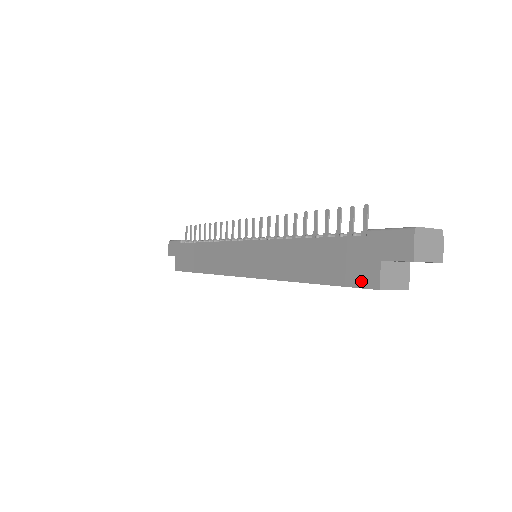
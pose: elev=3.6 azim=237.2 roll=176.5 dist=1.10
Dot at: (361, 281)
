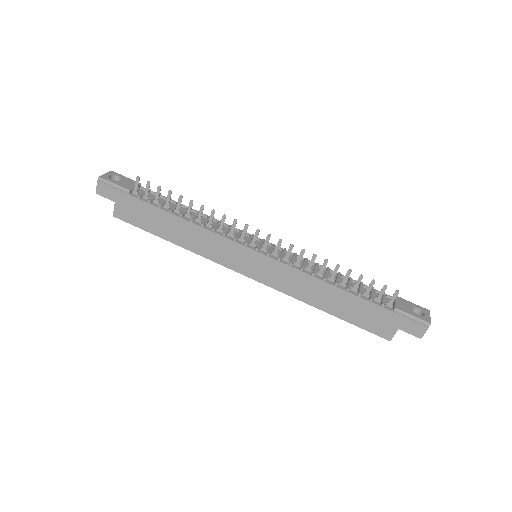
Dot at: (378, 332)
